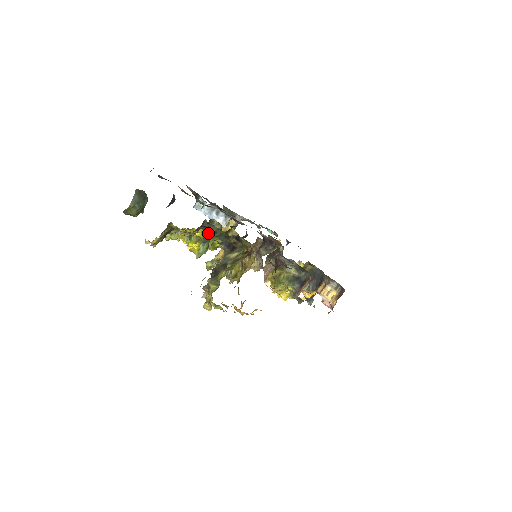
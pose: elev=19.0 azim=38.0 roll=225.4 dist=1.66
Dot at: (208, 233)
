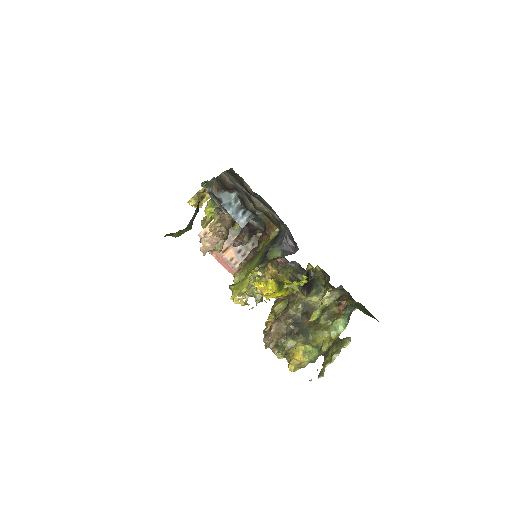
Dot at: (353, 308)
